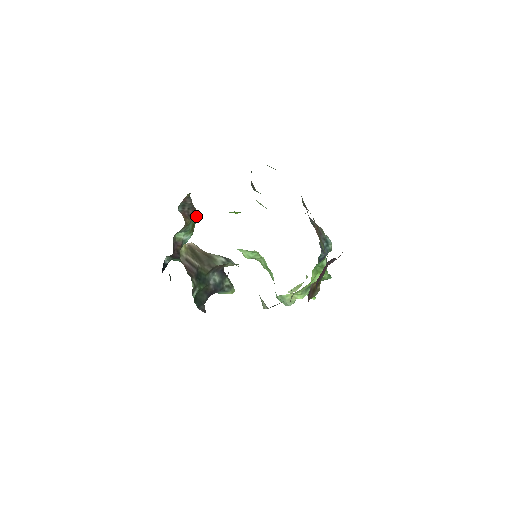
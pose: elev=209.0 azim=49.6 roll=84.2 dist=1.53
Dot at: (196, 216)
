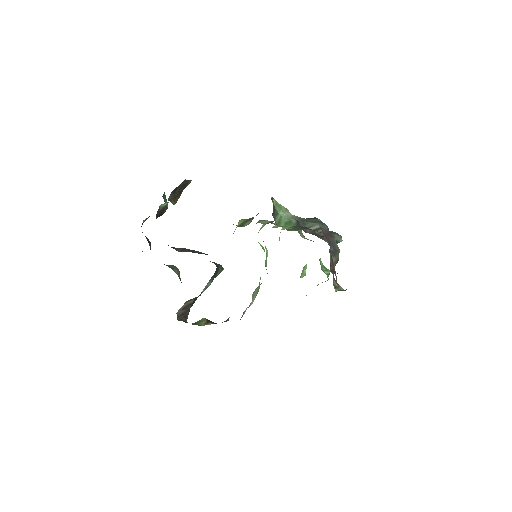
Dot at: (187, 184)
